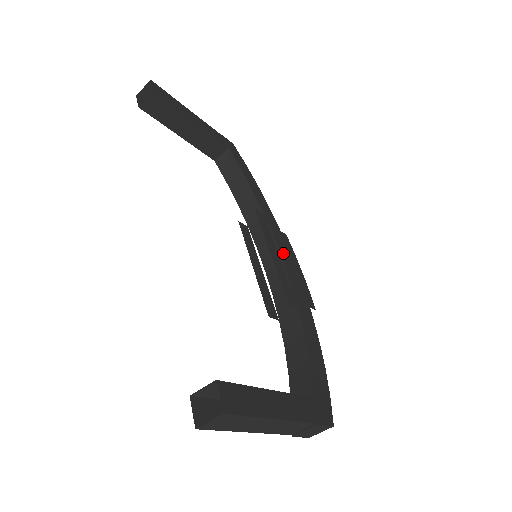
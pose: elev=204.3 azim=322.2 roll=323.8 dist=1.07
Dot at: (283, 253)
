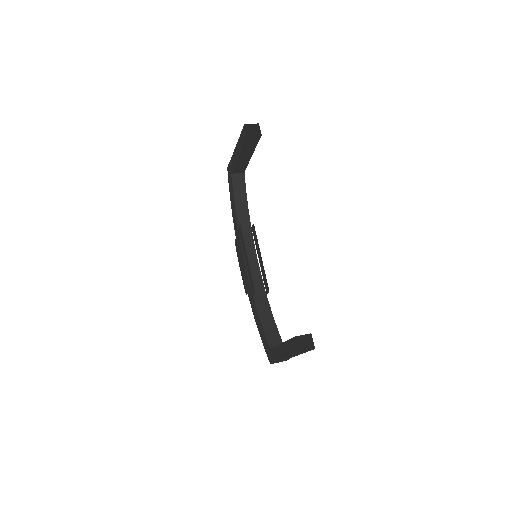
Dot at: (256, 256)
